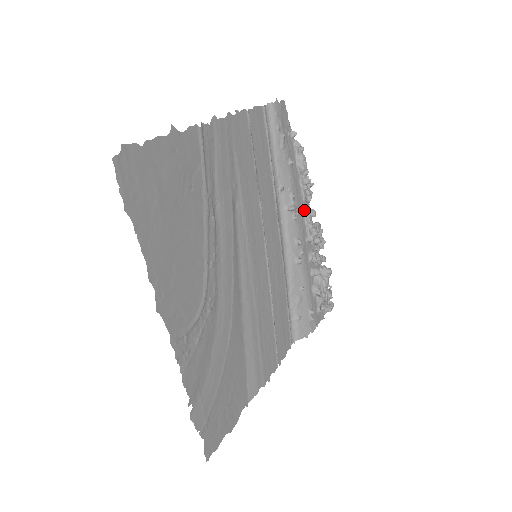
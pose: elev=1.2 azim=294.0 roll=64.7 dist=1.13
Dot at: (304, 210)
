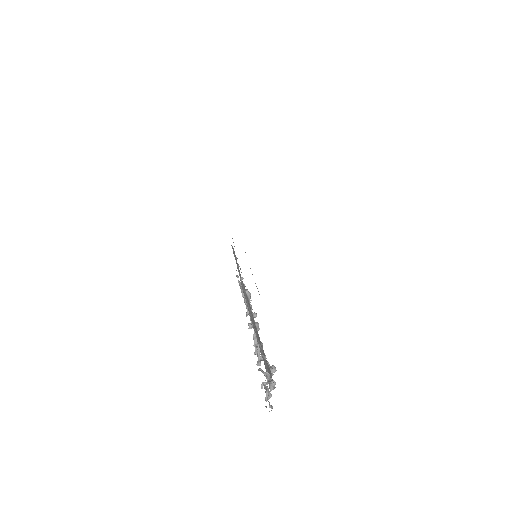
Dot at: occluded
